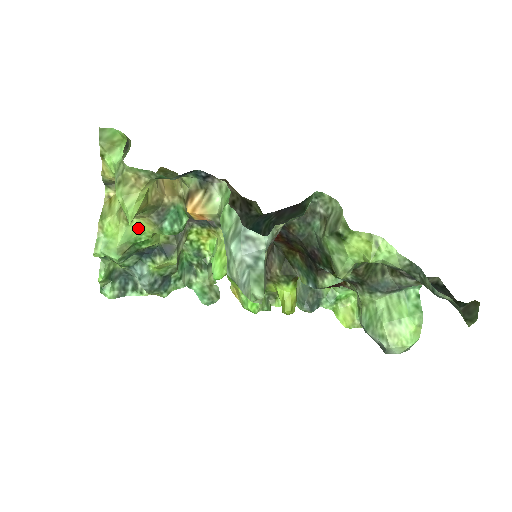
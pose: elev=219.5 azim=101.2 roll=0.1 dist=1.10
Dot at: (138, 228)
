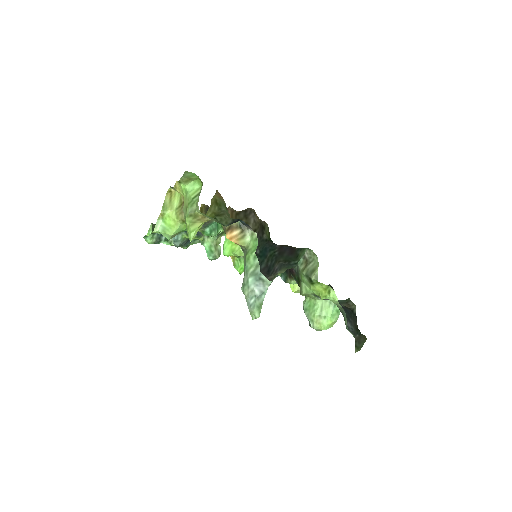
Dot at: occluded
